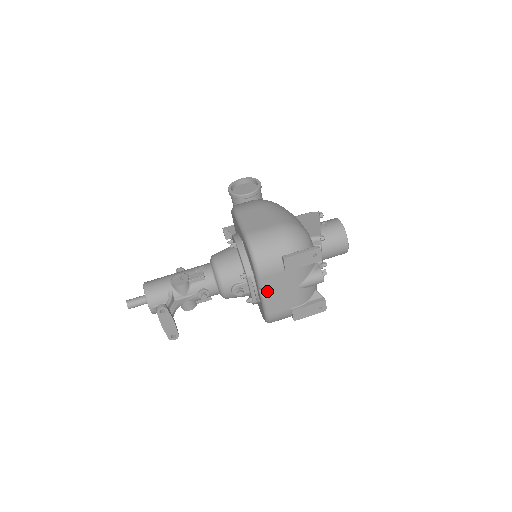
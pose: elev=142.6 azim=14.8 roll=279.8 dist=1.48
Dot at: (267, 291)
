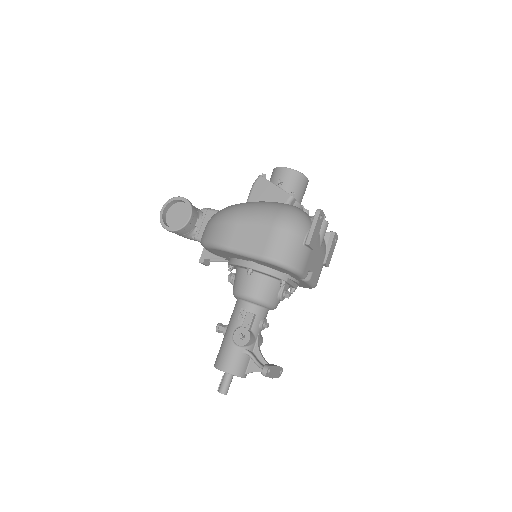
Dot at: occluded
